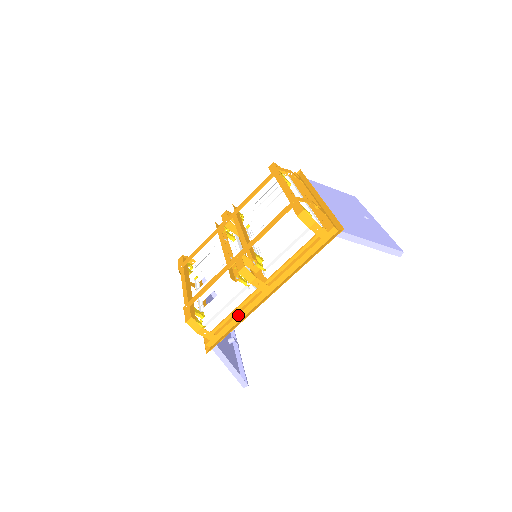
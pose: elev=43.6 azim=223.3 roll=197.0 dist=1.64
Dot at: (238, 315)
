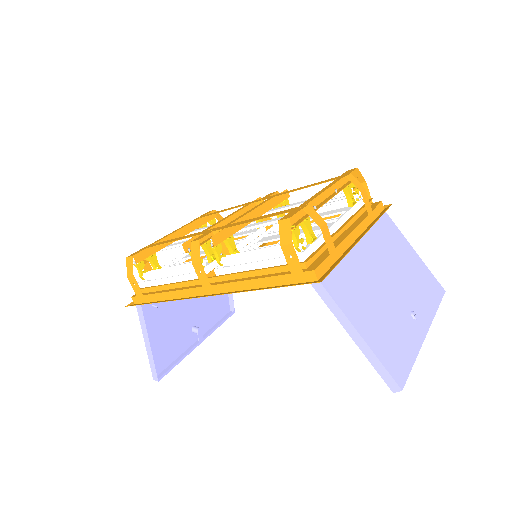
Dot at: (170, 292)
